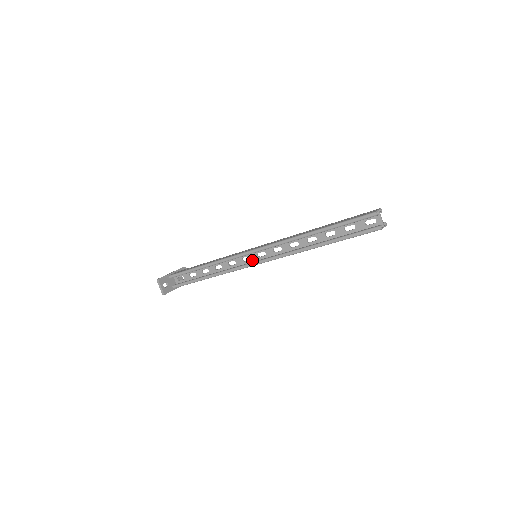
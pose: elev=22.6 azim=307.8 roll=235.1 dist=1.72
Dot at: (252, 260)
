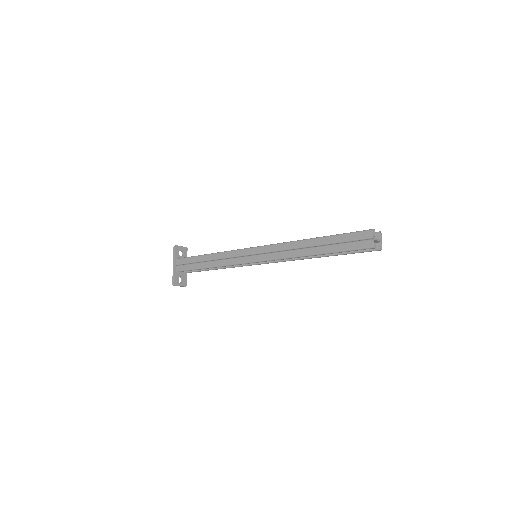
Dot at: occluded
